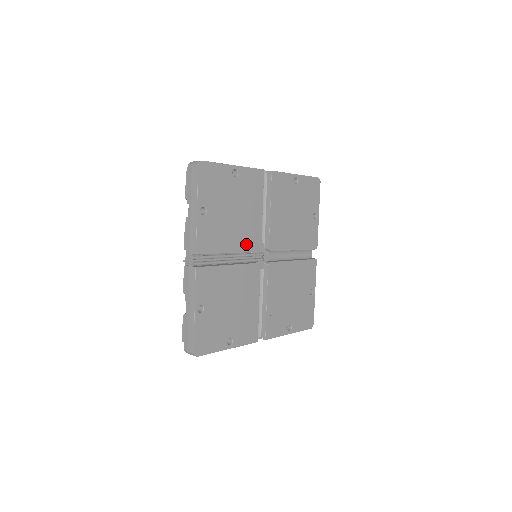
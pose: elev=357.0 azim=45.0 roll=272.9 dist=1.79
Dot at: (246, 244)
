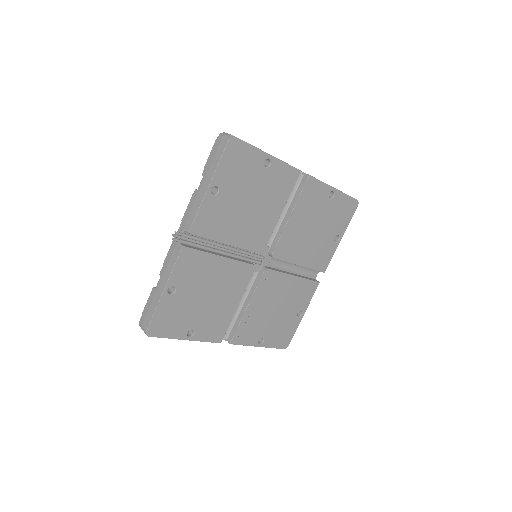
Dot at: (249, 241)
